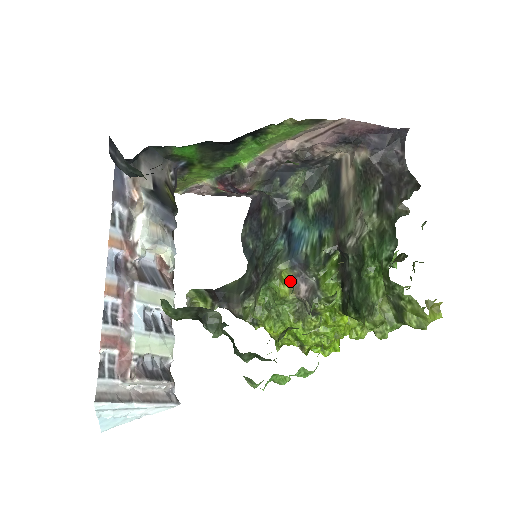
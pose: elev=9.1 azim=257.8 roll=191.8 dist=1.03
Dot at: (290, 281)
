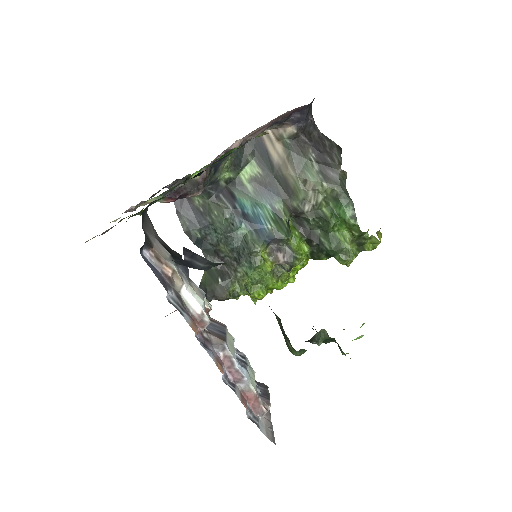
Dot at: (268, 256)
